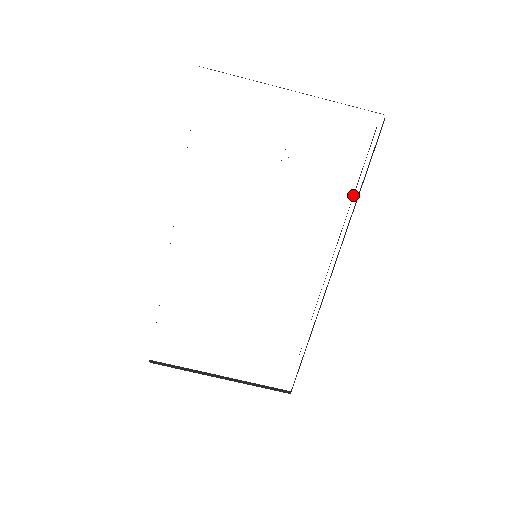
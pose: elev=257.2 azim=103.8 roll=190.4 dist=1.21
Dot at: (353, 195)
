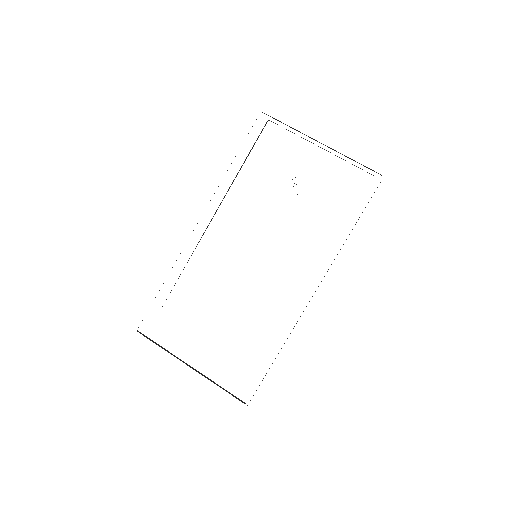
Dot at: occluded
